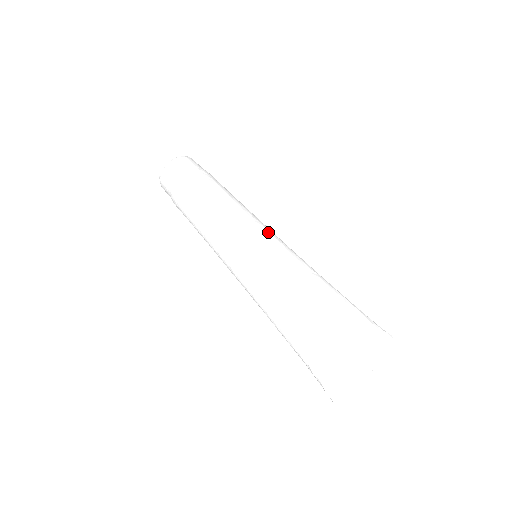
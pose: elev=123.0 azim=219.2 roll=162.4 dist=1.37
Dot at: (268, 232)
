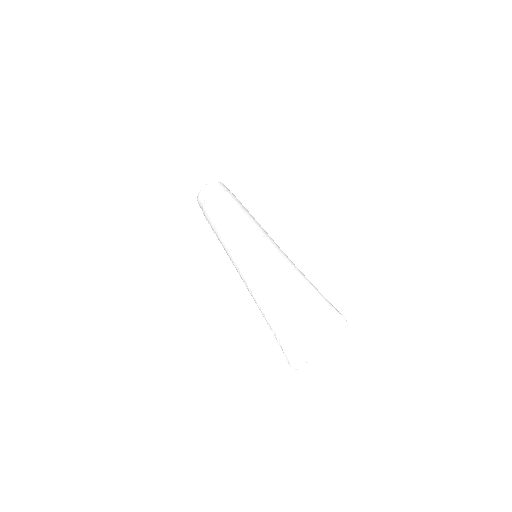
Dot at: (265, 237)
